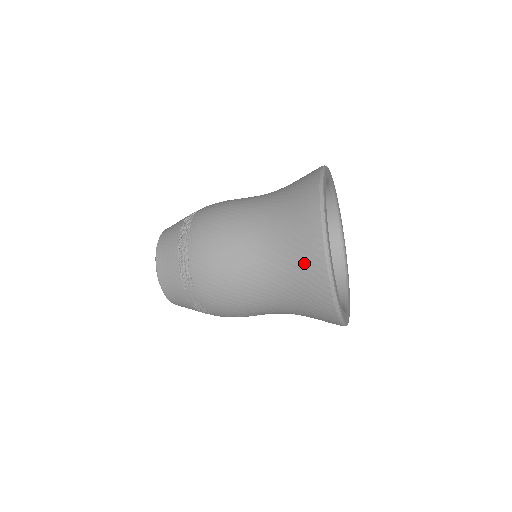
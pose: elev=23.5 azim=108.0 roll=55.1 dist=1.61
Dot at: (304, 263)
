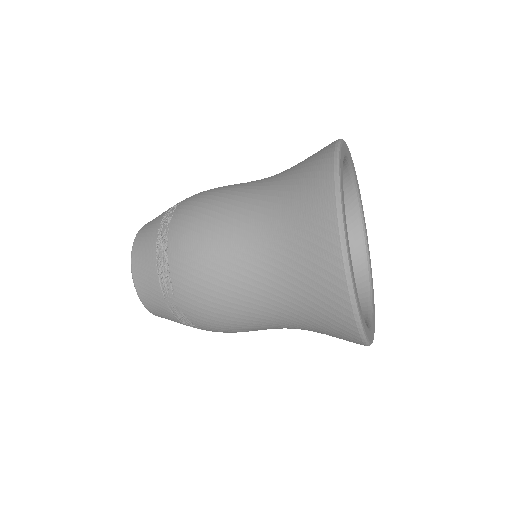
Dot at: (313, 261)
